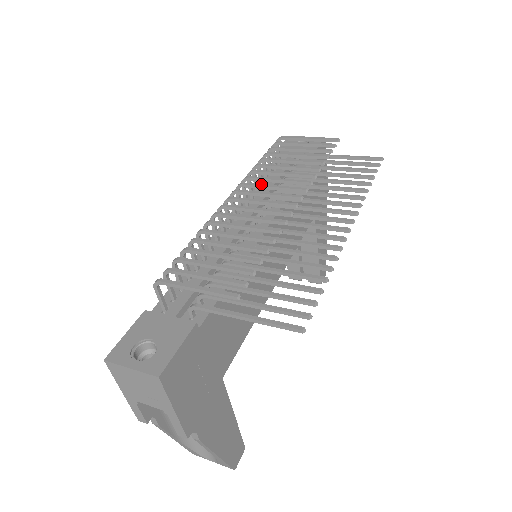
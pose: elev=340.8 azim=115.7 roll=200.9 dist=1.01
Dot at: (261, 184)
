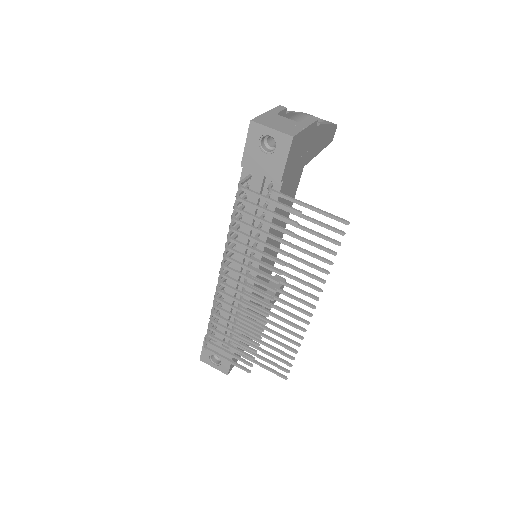
Dot at: (239, 274)
